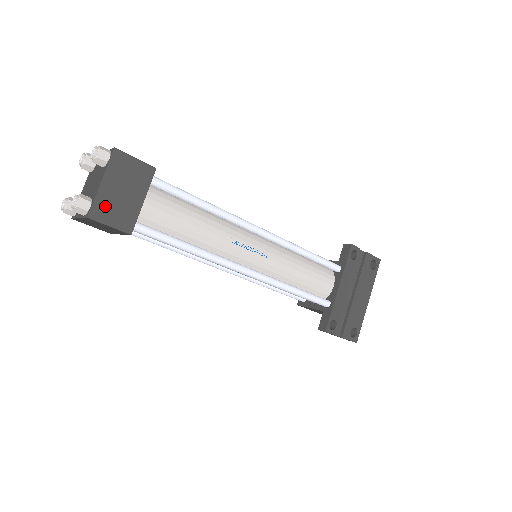
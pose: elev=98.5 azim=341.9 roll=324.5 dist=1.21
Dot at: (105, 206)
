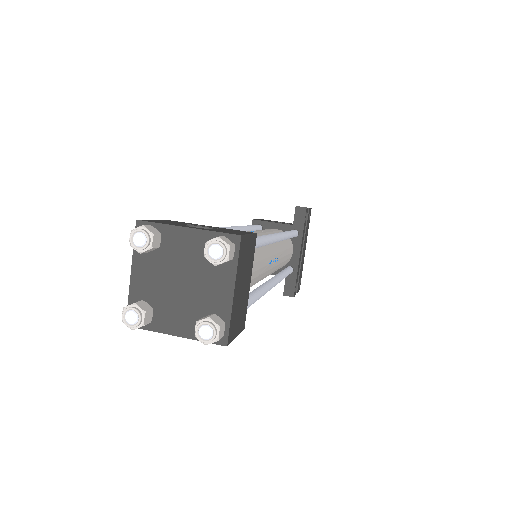
Dot at: (235, 318)
